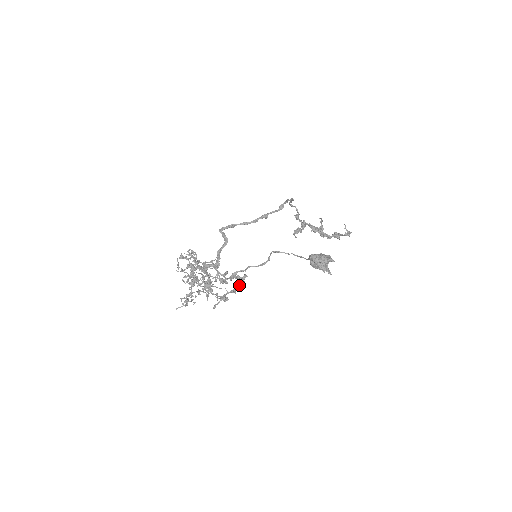
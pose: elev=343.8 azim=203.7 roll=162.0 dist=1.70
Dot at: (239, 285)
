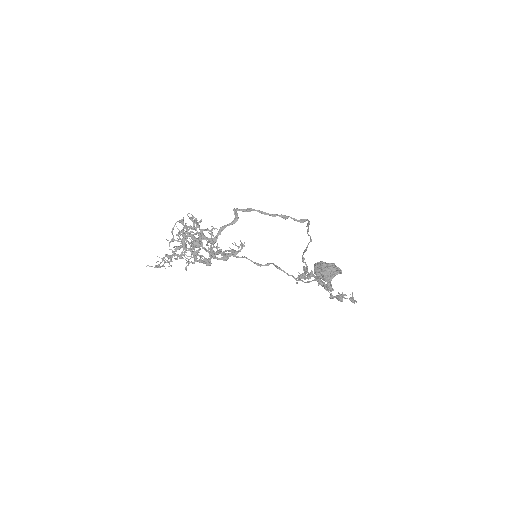
Dot at: (231, 253)
